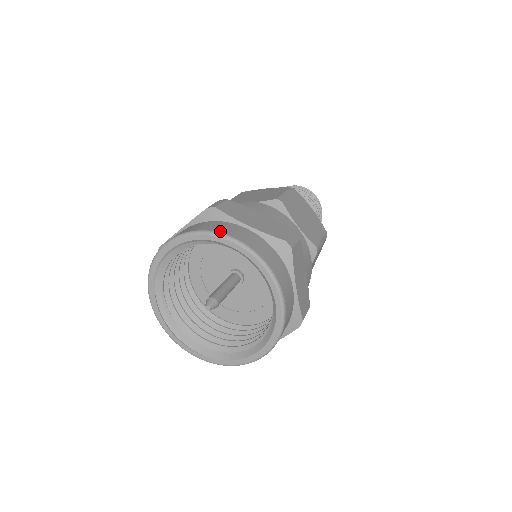
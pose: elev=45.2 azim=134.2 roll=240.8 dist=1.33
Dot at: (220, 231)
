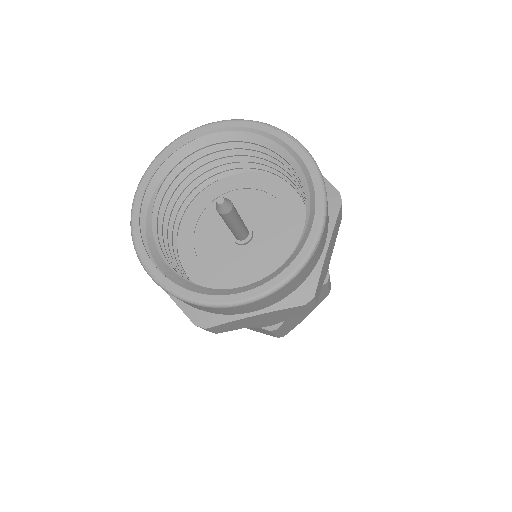
Dot at: (282, 131)
